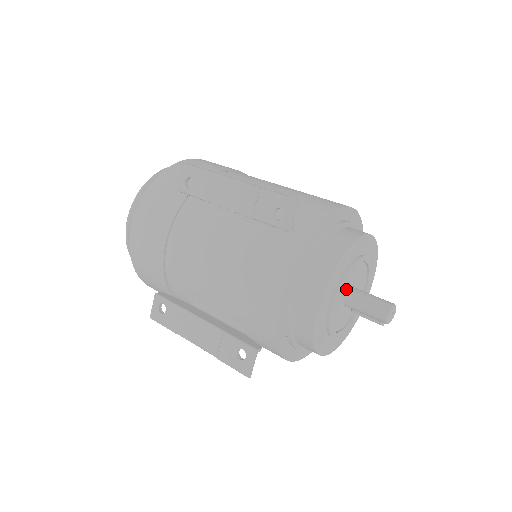
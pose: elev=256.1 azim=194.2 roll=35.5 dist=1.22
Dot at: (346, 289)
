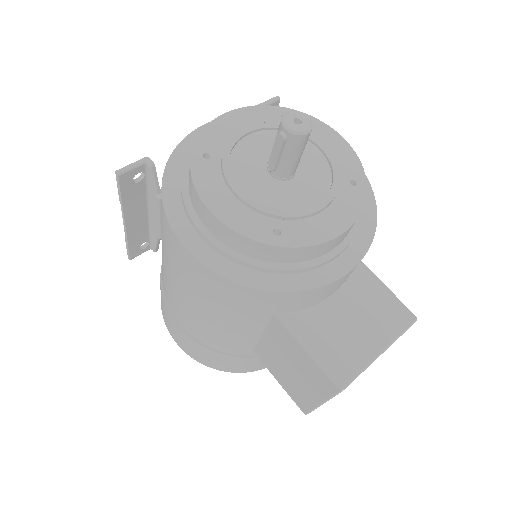
Dot at: occluded
